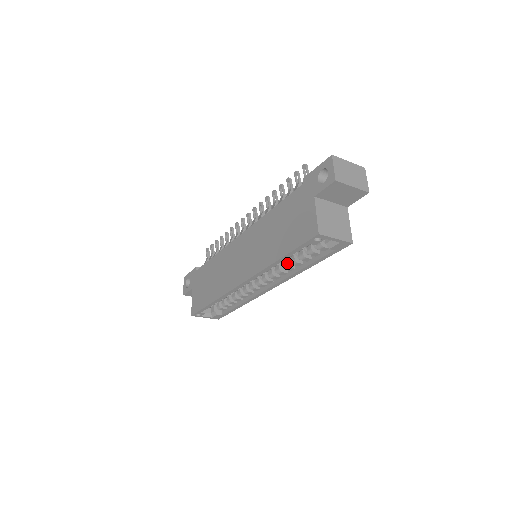
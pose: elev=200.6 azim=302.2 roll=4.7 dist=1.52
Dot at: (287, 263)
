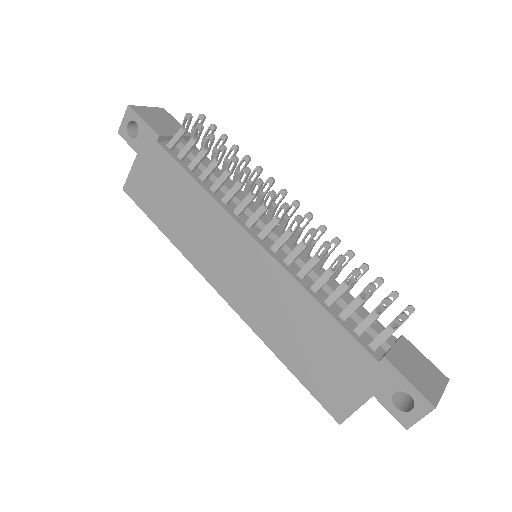
Dot at: occluded
